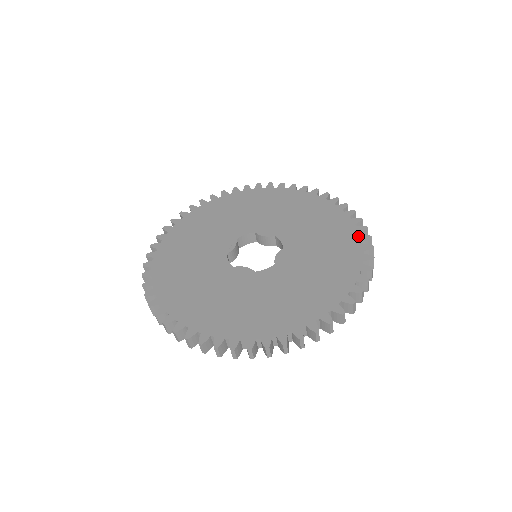
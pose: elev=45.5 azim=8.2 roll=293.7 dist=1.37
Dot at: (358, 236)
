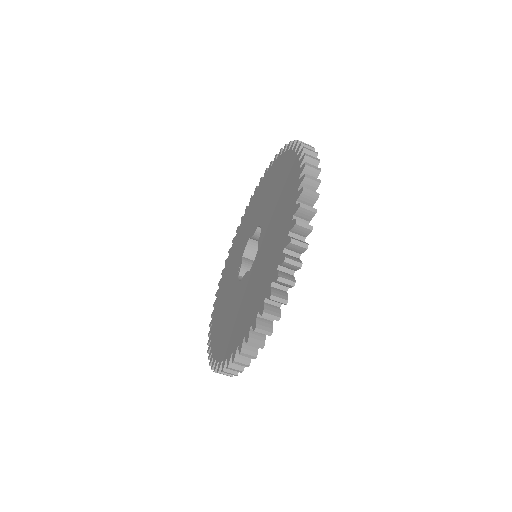
Dot at: (296, 159)
